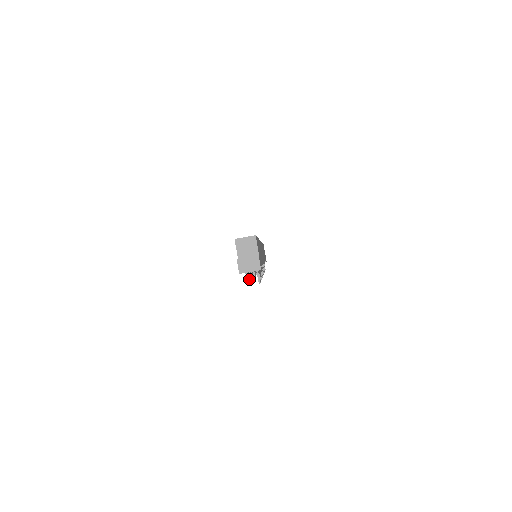
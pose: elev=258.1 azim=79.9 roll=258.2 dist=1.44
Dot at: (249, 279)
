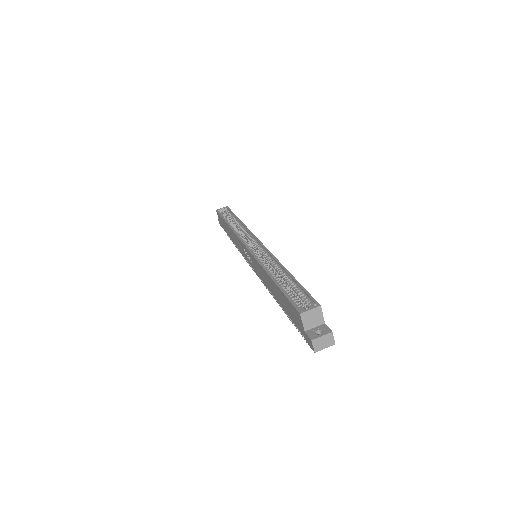
Dot at: occluded
